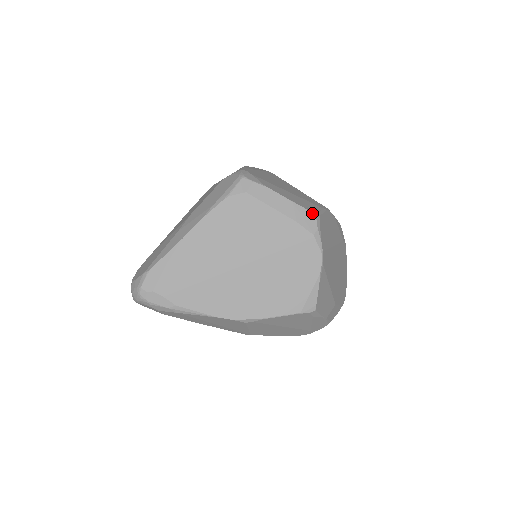
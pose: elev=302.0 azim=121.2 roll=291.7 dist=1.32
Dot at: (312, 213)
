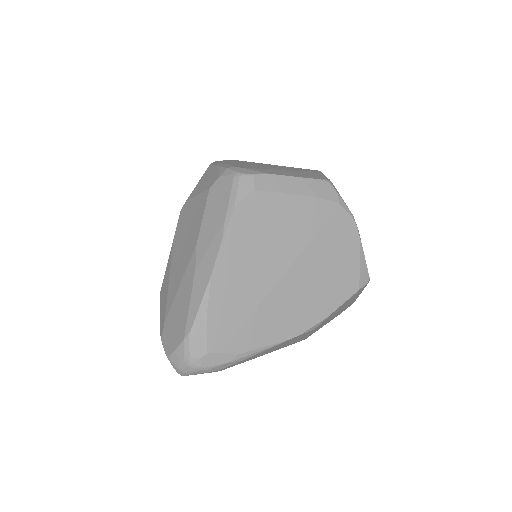
Dot at: (325, 181)
